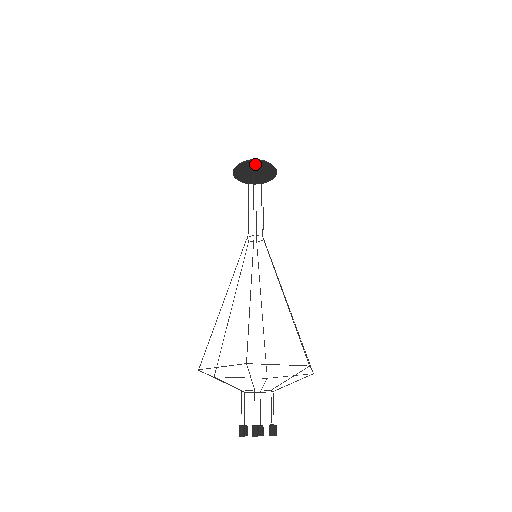
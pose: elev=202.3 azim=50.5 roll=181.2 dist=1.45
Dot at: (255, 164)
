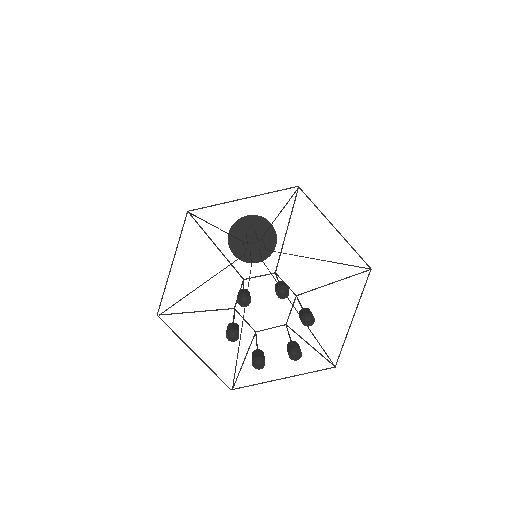
Dot at: (243, 225)
